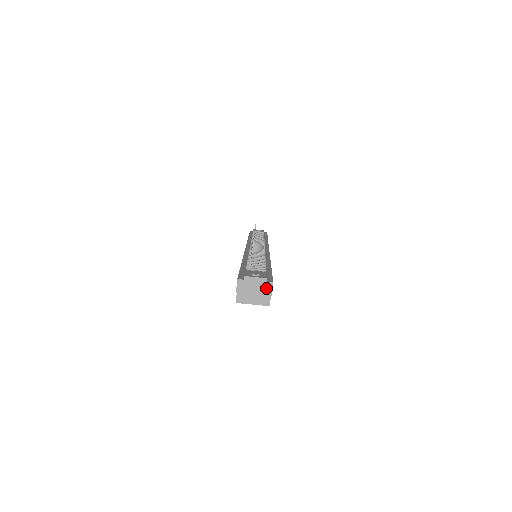
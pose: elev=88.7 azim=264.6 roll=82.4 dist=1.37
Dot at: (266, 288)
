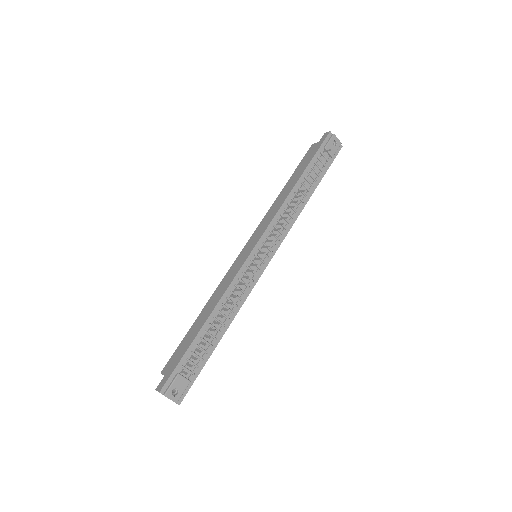
Dot at: occluded
